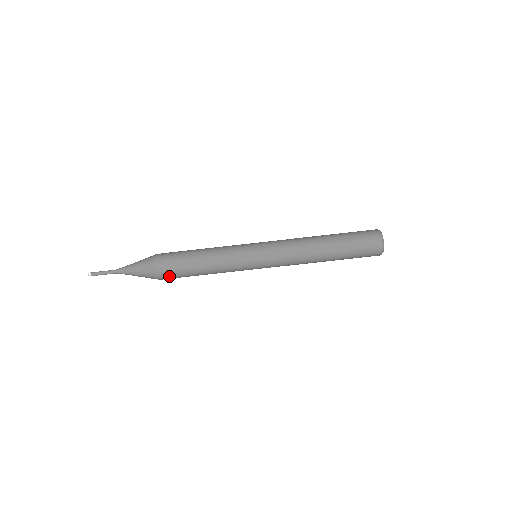
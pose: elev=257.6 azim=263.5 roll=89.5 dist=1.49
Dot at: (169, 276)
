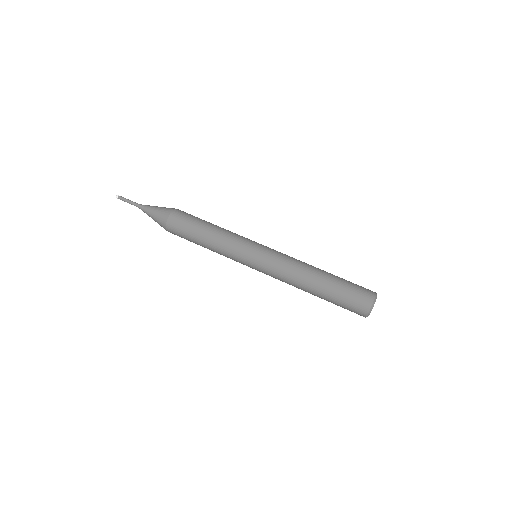
Dot at: (175, 232)
